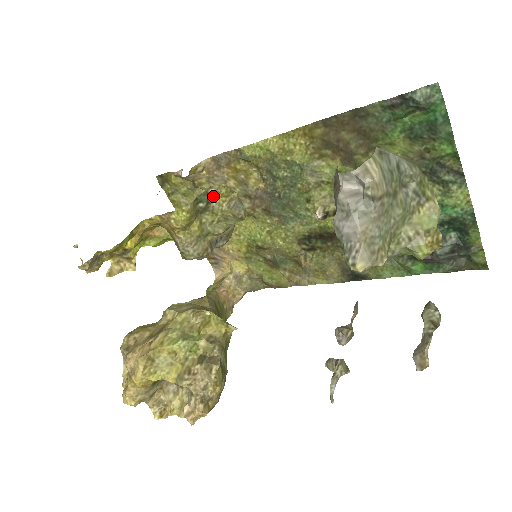
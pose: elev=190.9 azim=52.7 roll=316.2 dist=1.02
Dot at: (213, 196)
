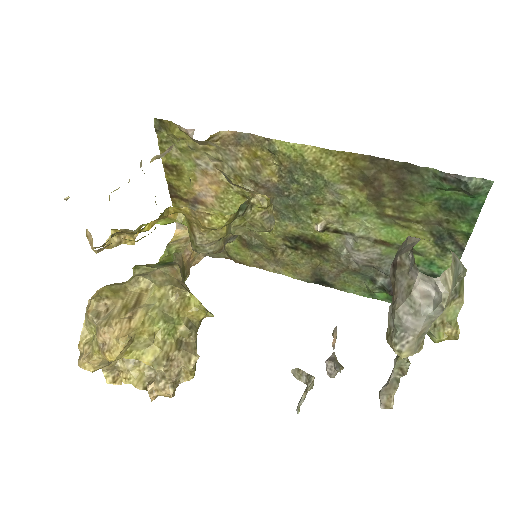
Dot at: (252, 204)
